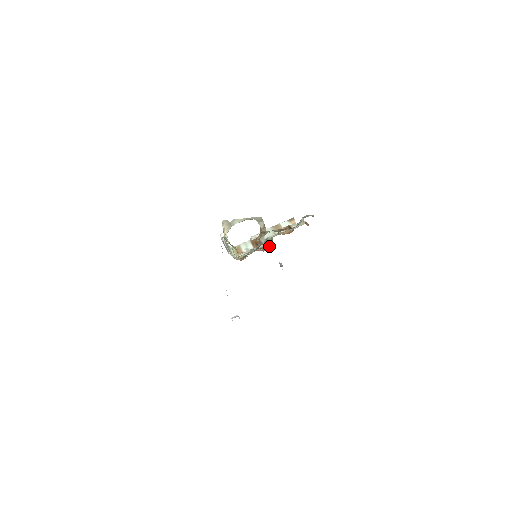
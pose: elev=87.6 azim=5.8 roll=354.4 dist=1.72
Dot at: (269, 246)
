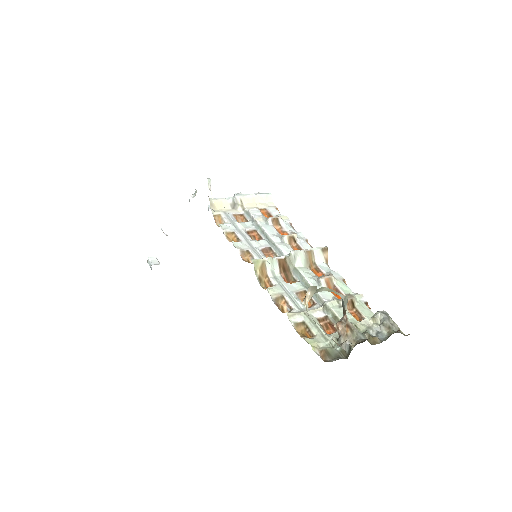
Dot at: (333, 327)
